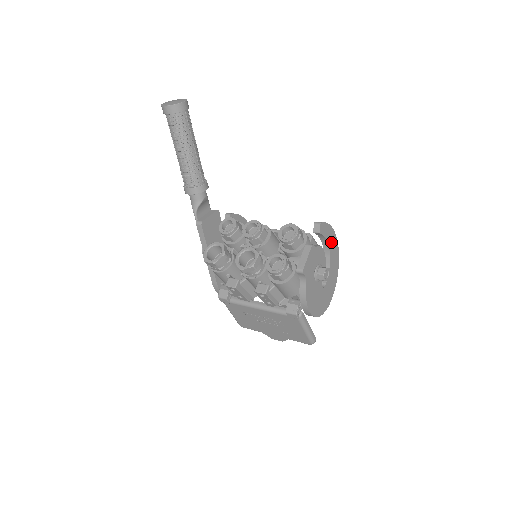
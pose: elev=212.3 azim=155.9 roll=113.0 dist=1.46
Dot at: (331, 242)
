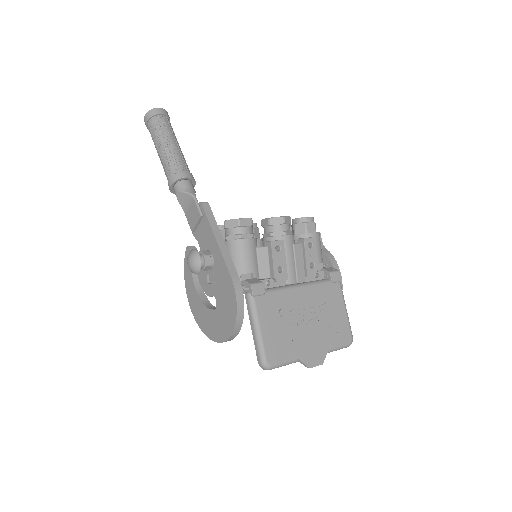
Dot at: occluded
